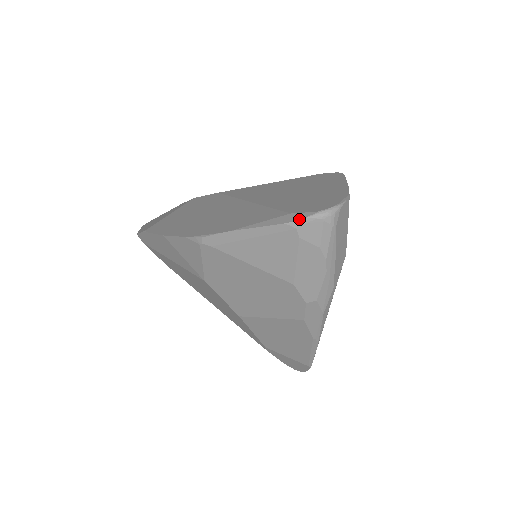
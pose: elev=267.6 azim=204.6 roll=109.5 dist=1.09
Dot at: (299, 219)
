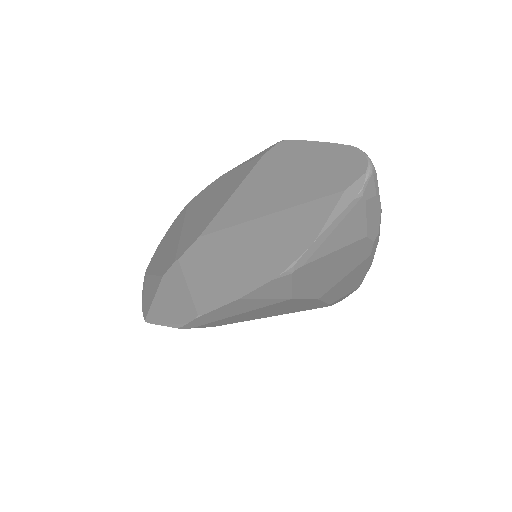
Dot at: (361, 188)
